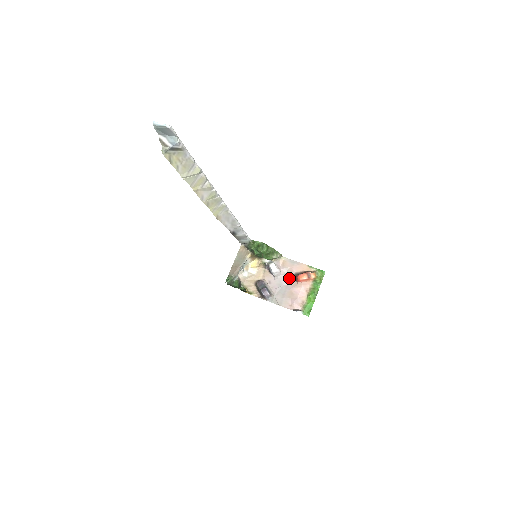
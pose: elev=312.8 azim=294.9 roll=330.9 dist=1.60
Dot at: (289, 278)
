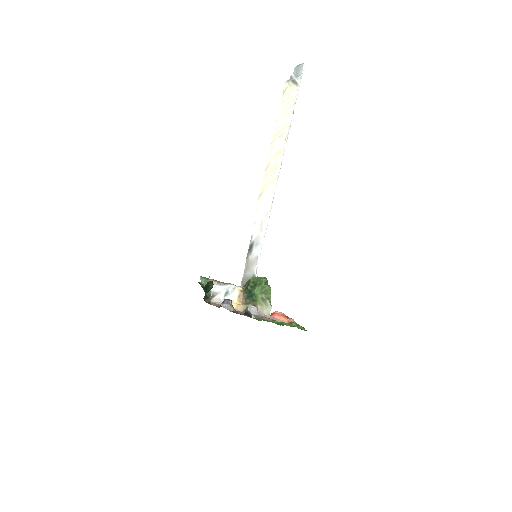
Dot at: occluded
